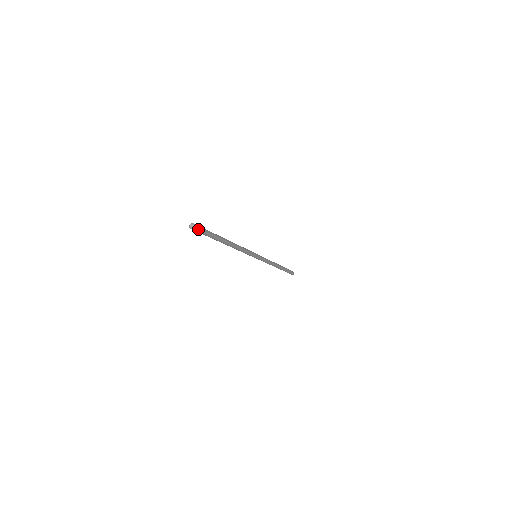
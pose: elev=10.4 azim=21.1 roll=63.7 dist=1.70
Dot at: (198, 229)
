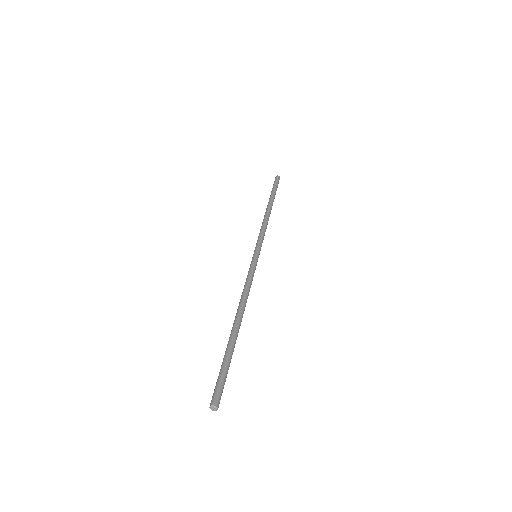
Dot at: (219, 399)
